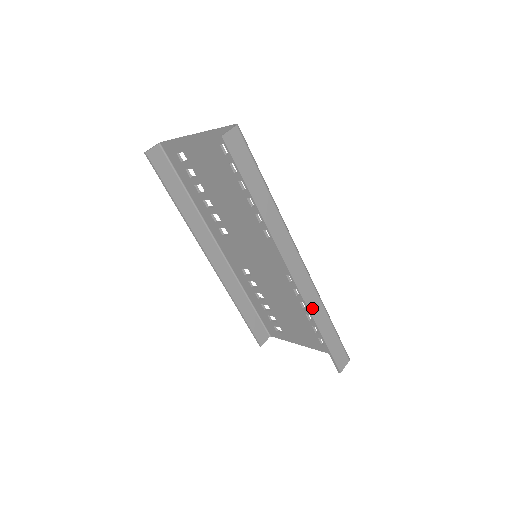
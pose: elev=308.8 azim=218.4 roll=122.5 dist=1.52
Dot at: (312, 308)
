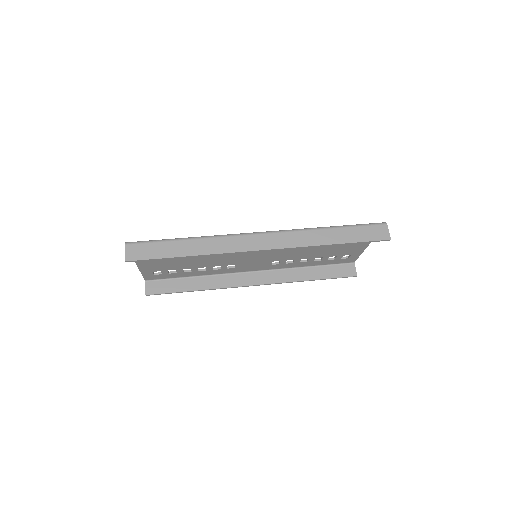
Dot at: (308, 242)
